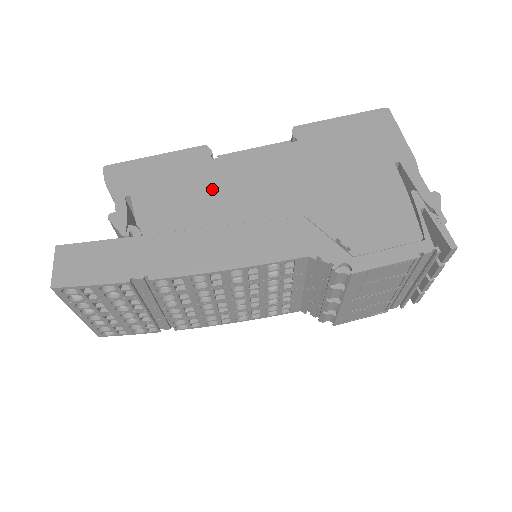
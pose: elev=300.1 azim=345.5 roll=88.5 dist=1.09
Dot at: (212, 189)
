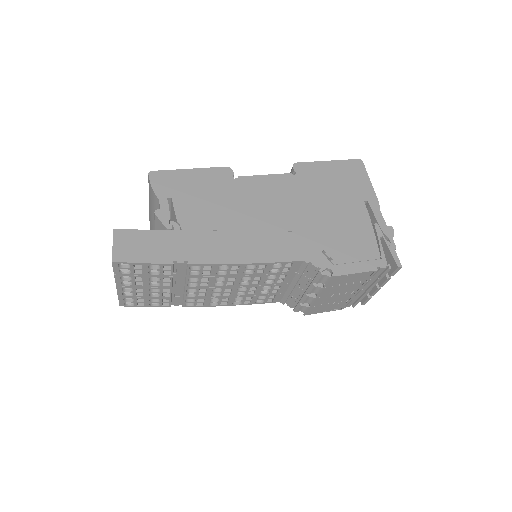
Dot at: (234, 202)
